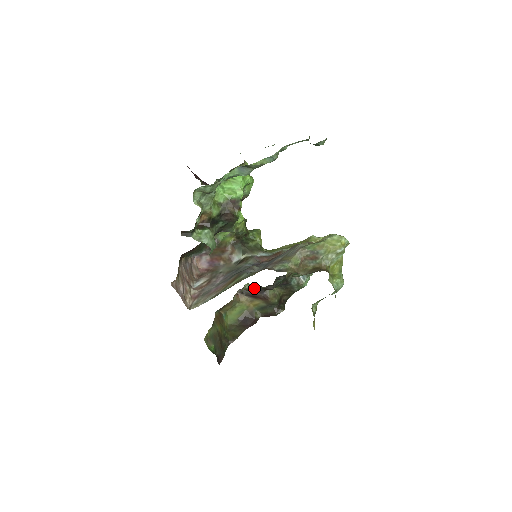
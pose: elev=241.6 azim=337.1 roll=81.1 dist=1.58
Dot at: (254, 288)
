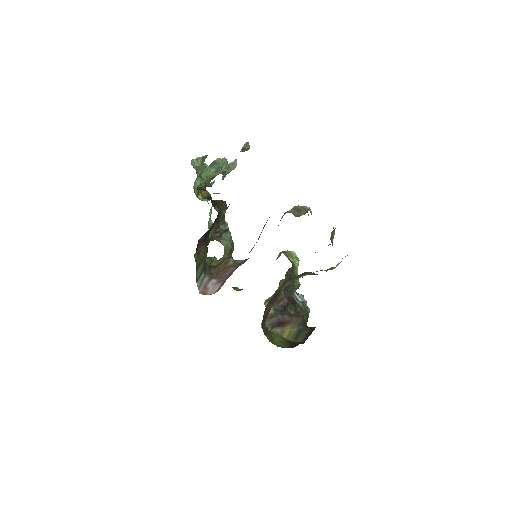
Dot at: (274, 311)
